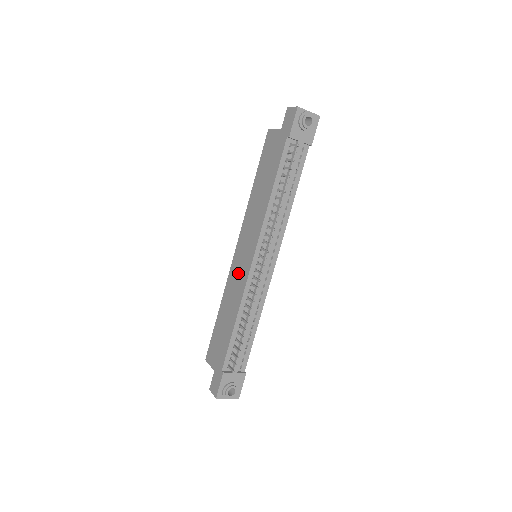
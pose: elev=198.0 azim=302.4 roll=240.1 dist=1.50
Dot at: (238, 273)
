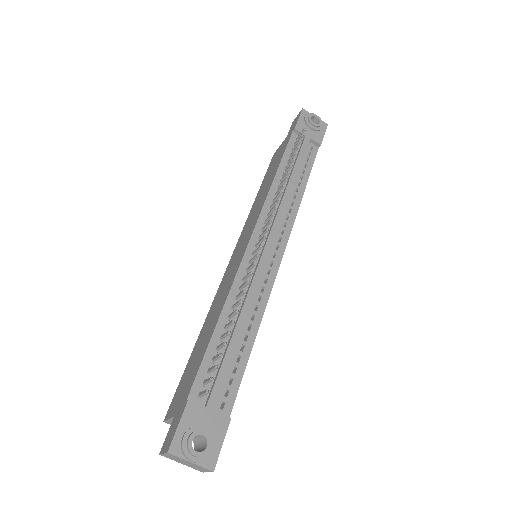
Dot at: (230, 273)
